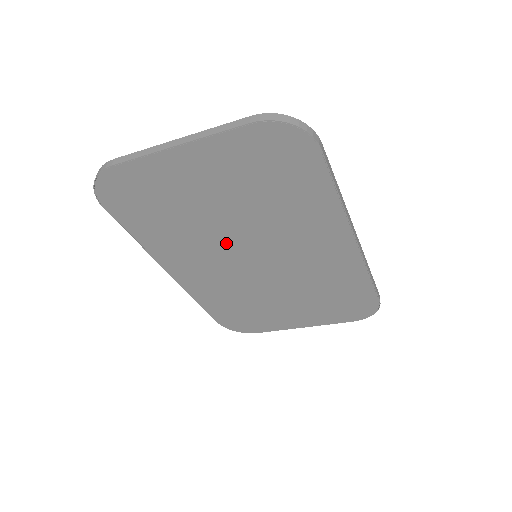
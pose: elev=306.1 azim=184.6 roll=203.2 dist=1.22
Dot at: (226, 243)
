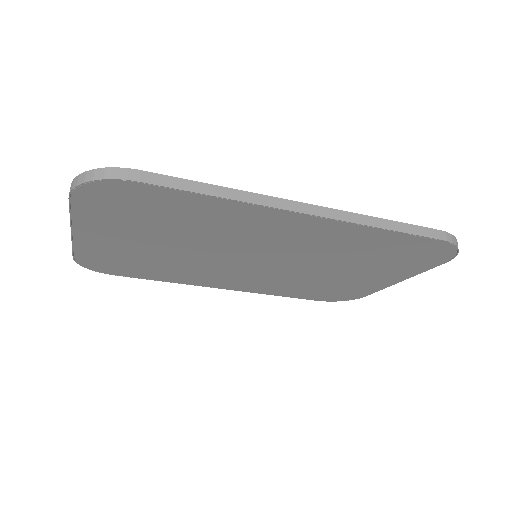
Dot at: (215, 261)
